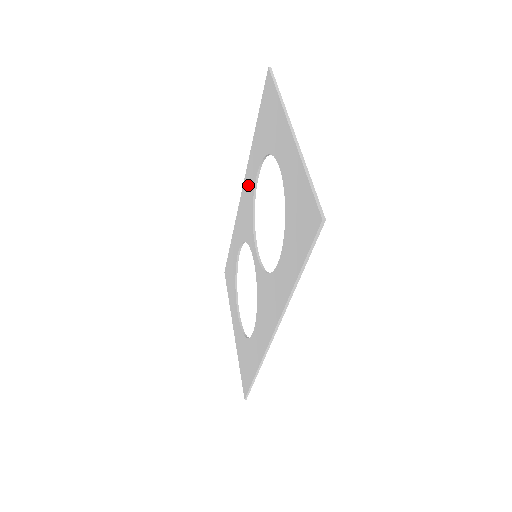
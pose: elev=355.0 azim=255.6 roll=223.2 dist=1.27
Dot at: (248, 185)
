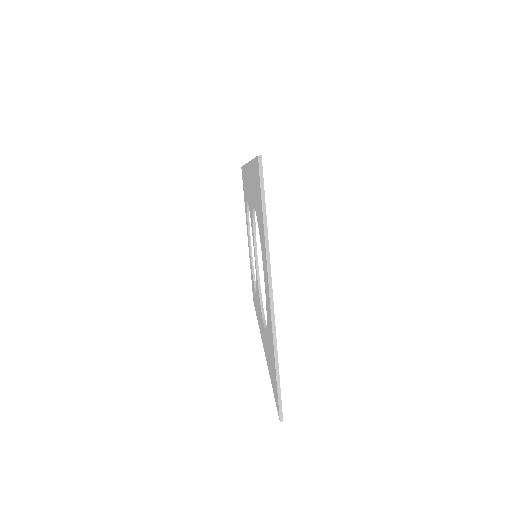
Dot at: (250, 184)
